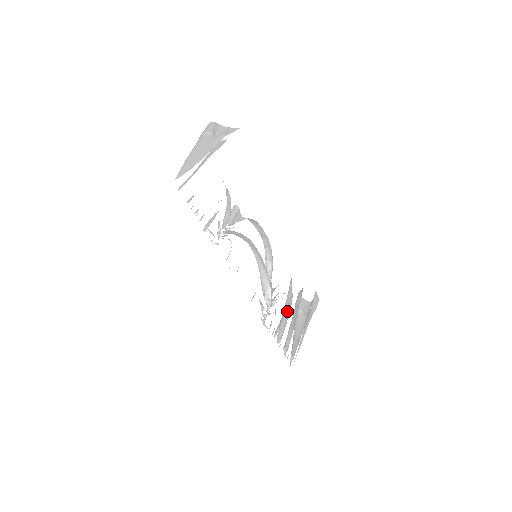
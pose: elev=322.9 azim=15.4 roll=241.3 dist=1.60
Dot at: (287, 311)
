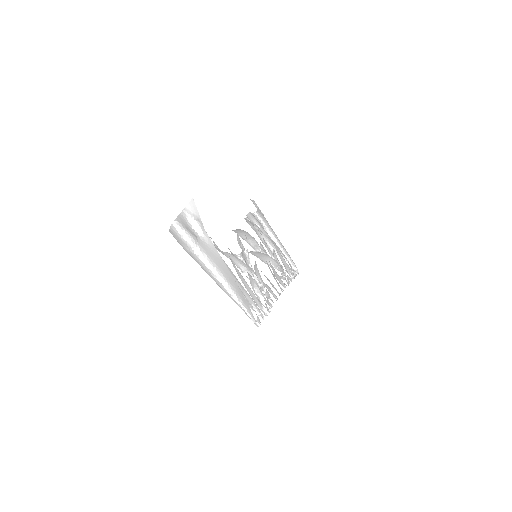
Dot at: occluded
